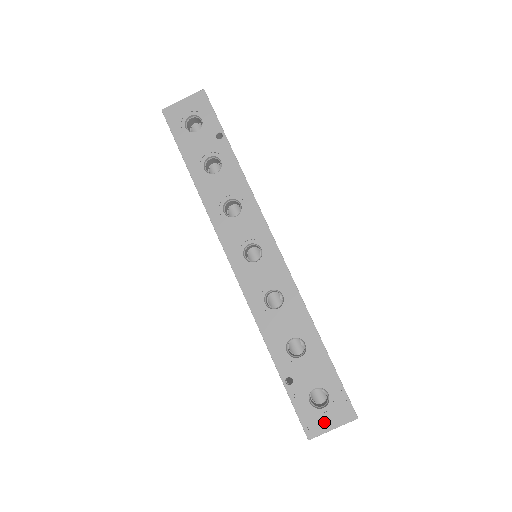
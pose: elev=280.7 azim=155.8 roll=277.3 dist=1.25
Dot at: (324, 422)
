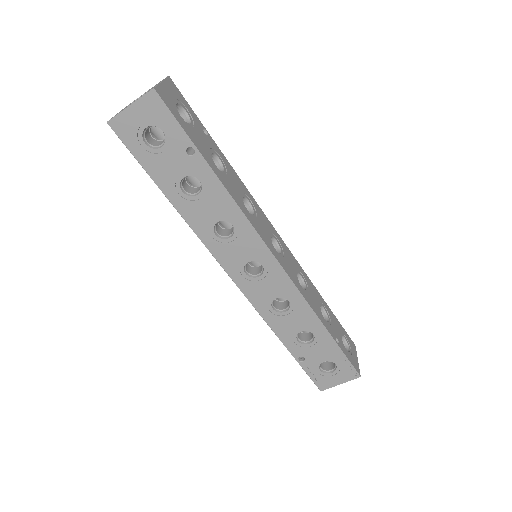
Dot at: (333, 381)
